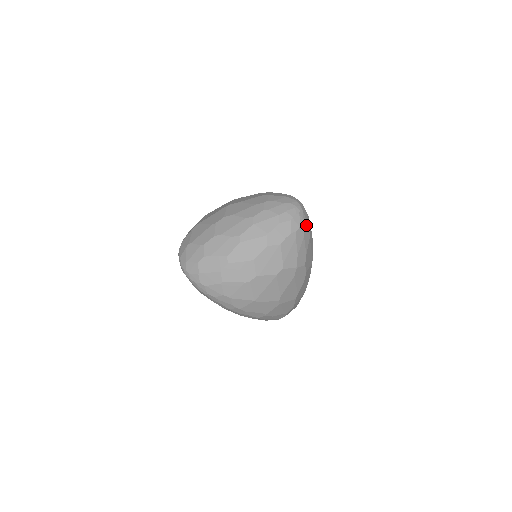
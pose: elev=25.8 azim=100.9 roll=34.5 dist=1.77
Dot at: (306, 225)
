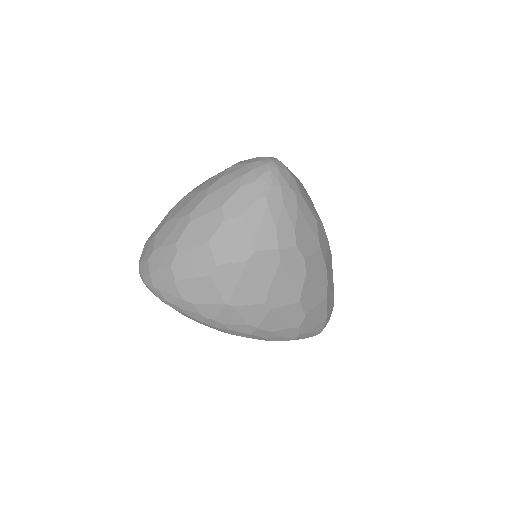
Dot at: (285, 187)
